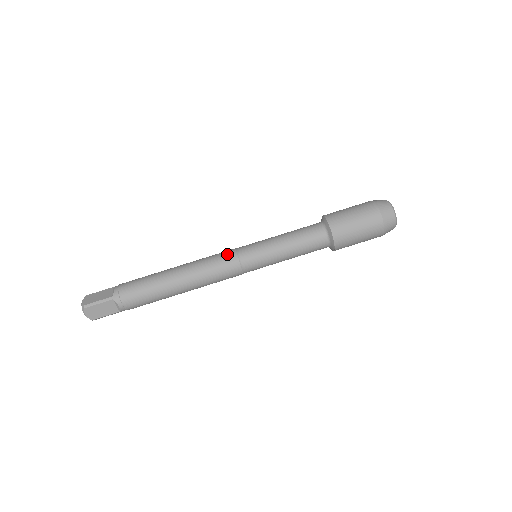
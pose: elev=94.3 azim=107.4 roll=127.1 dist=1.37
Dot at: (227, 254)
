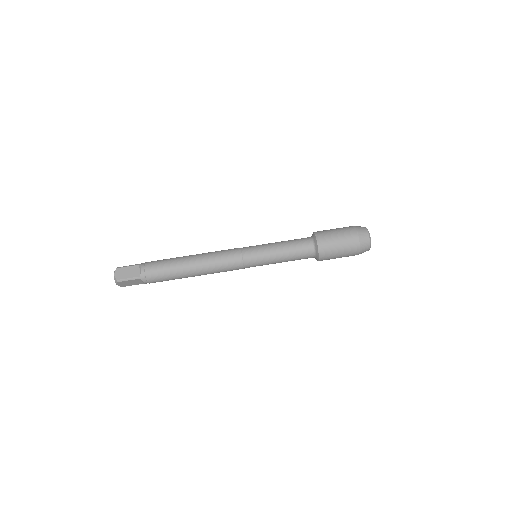
Dot at: occluded
